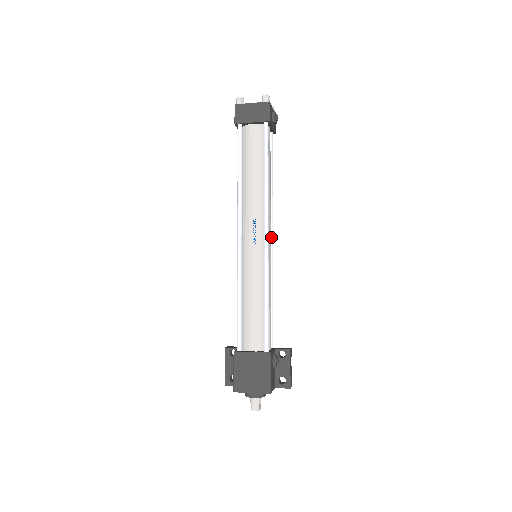
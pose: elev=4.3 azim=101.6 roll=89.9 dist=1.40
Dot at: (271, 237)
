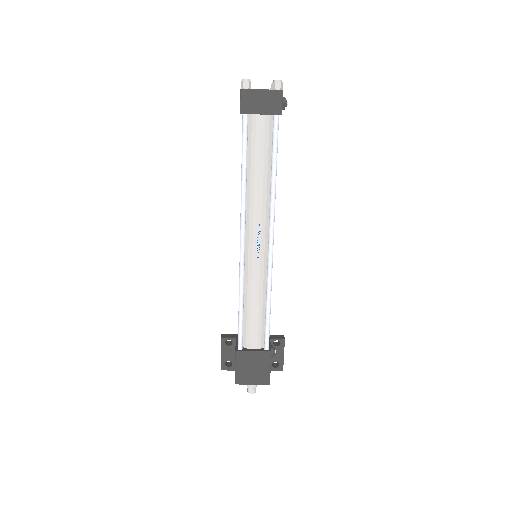
Dot at: occluded
